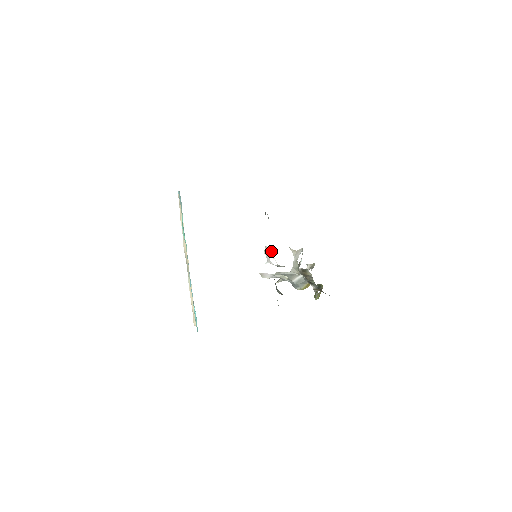
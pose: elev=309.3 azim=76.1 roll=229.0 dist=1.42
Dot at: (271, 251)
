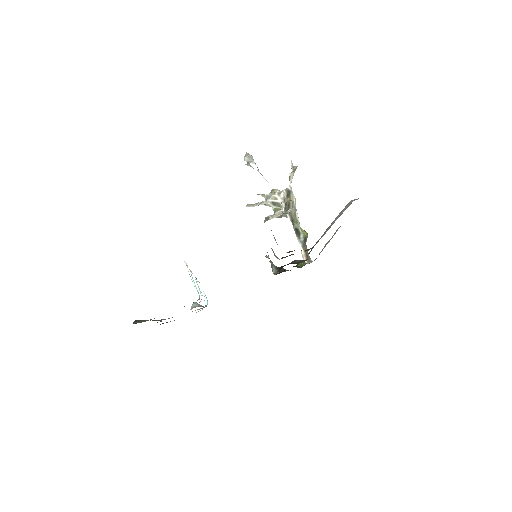
Dot at: (252, 157)
